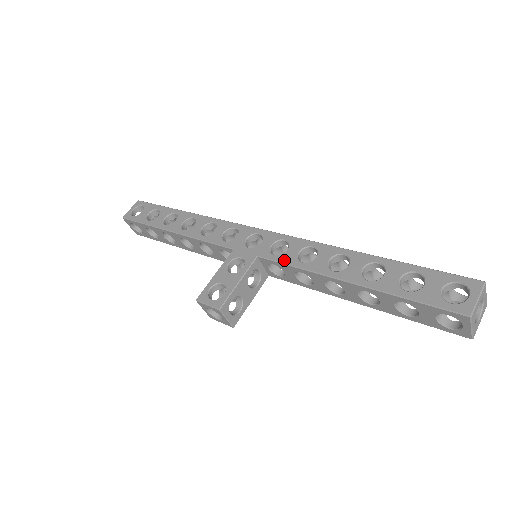
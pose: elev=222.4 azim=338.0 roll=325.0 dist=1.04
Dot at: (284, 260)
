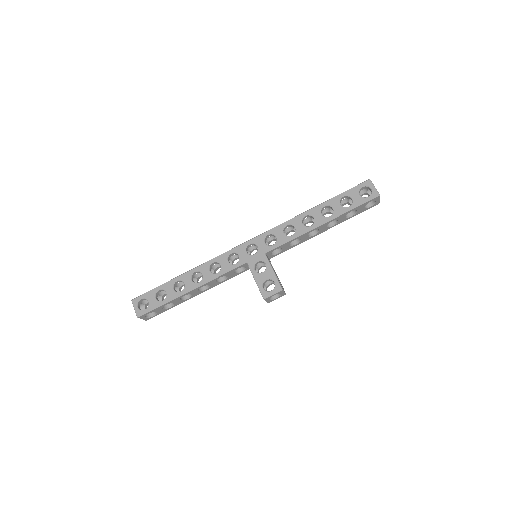
Dot at: (282, 242)
